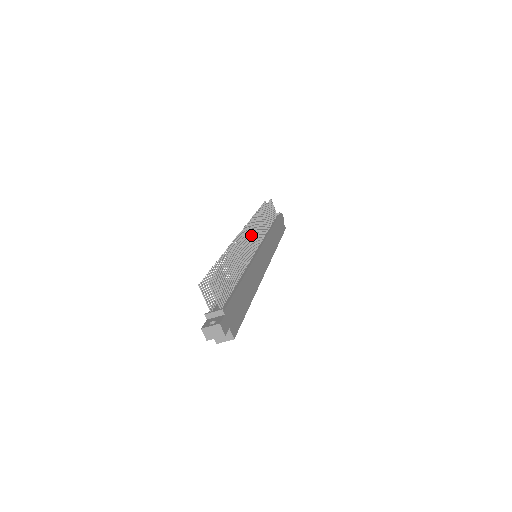
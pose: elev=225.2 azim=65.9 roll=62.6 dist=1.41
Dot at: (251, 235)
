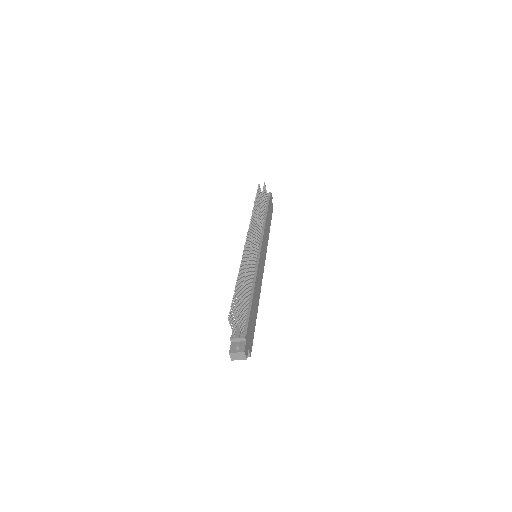
Dot at: (255, 241)
